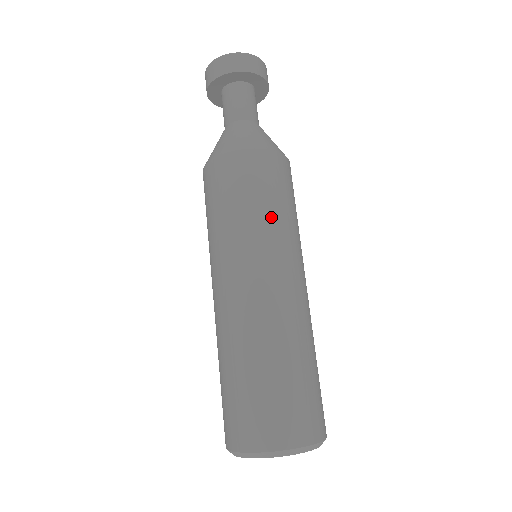
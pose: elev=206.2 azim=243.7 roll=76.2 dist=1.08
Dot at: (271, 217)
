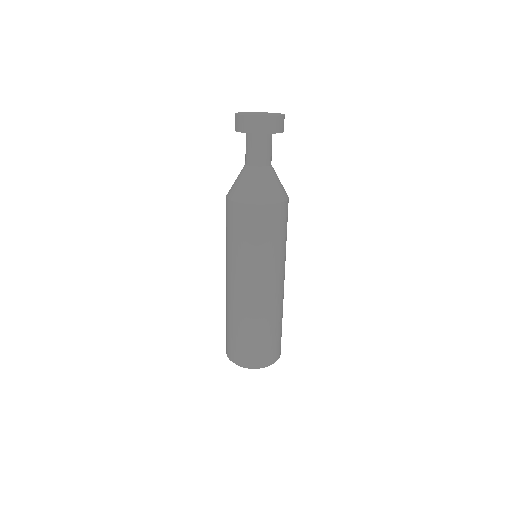
Dot at: (280, 248)
